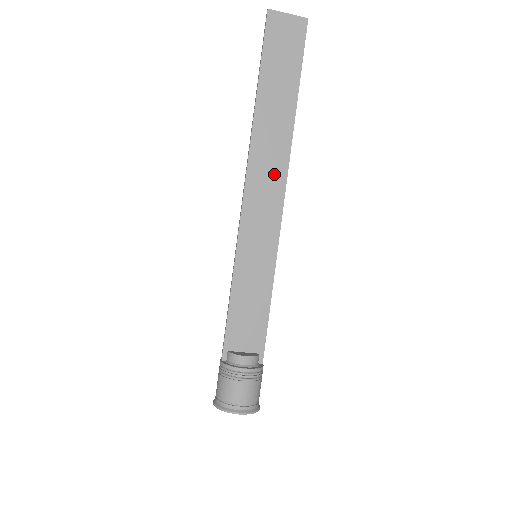
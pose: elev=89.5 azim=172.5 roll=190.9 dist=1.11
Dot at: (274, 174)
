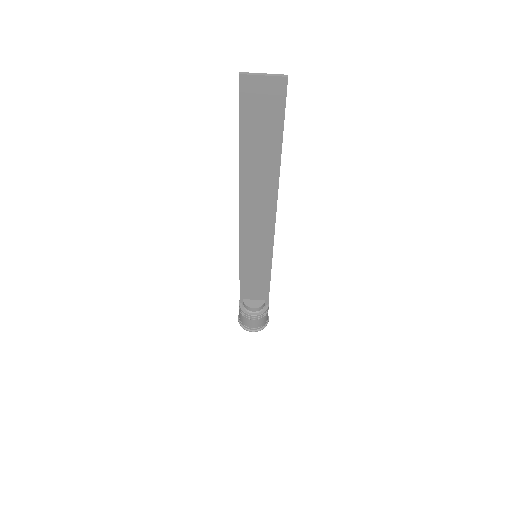
Dot at: (264, 210)
